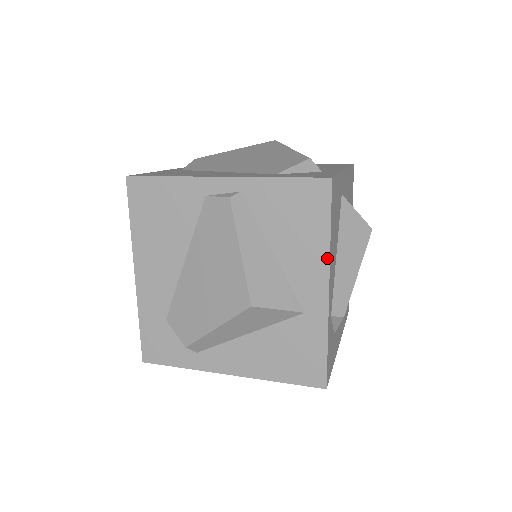
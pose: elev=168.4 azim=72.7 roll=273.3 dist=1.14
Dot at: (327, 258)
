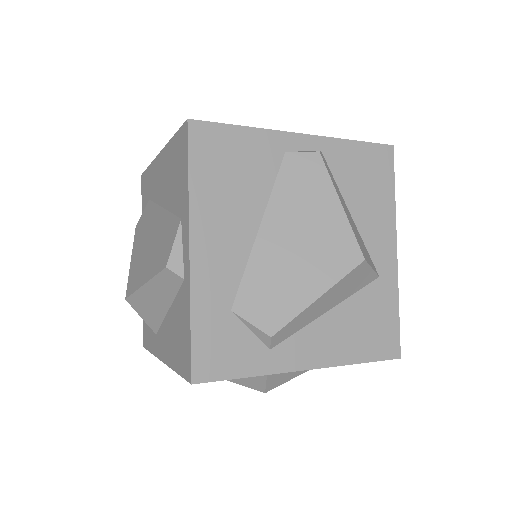
Dot at: (394, 219)
